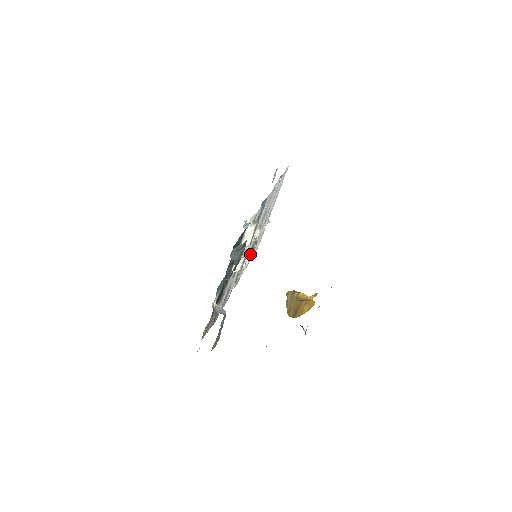
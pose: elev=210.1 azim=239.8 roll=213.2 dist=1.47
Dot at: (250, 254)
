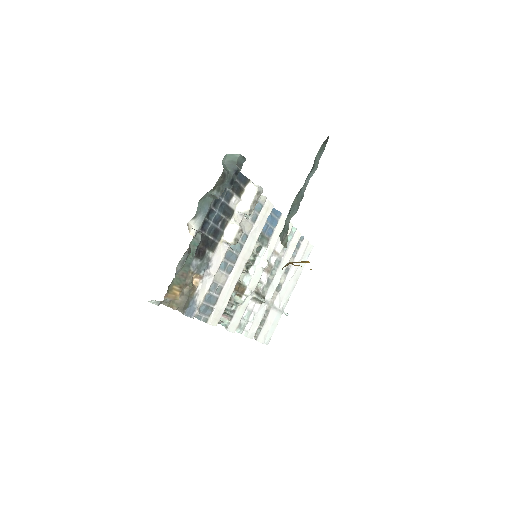
Dot at: (255, 315)
